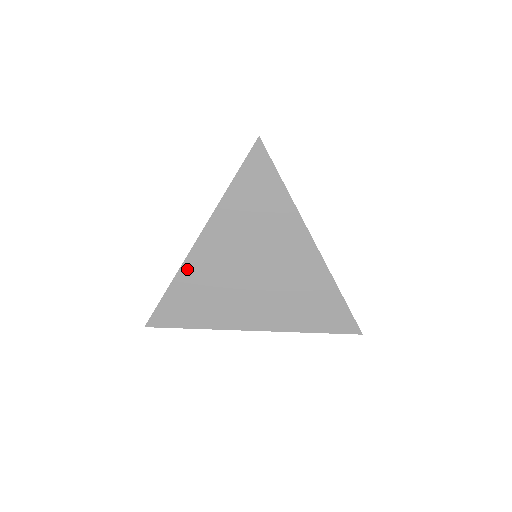
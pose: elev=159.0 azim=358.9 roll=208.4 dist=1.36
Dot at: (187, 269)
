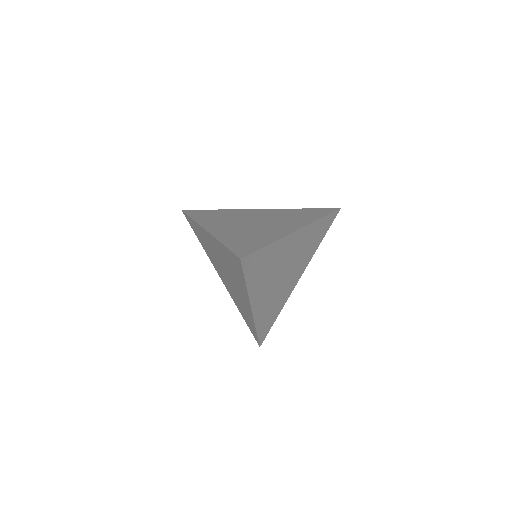
Dot at: (200, 228)
